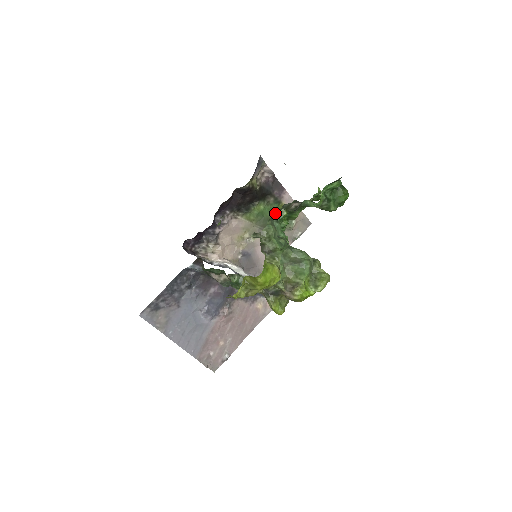
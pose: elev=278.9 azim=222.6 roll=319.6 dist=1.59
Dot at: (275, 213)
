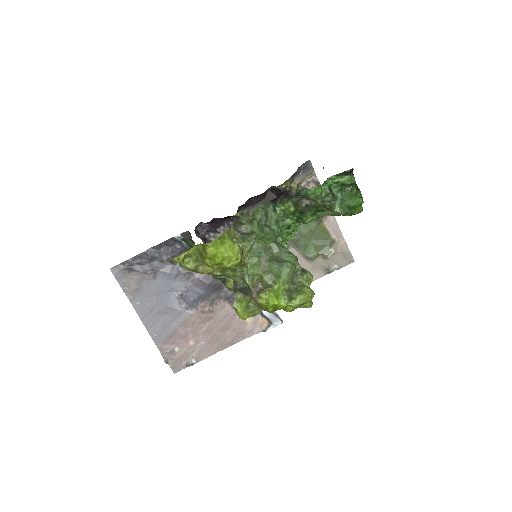
Dot at: (279, 204)
